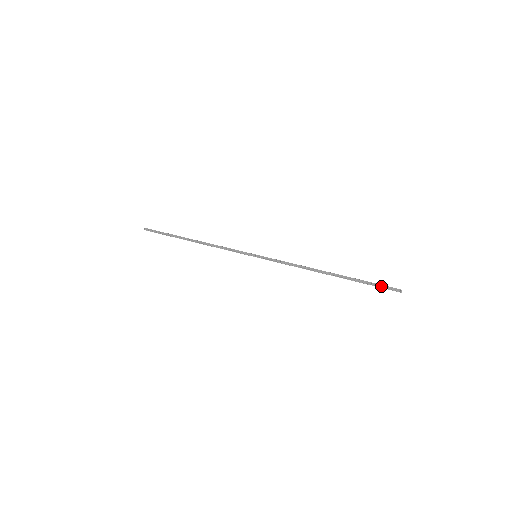
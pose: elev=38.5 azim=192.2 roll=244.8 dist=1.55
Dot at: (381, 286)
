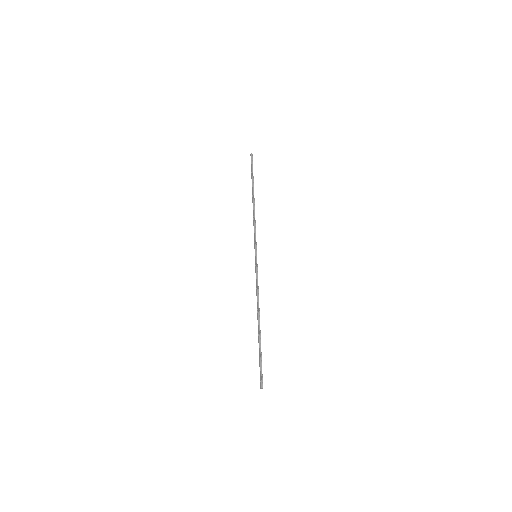
Dot at: occluded
